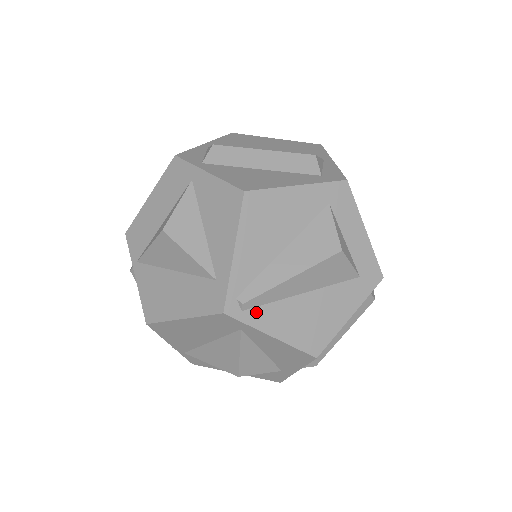
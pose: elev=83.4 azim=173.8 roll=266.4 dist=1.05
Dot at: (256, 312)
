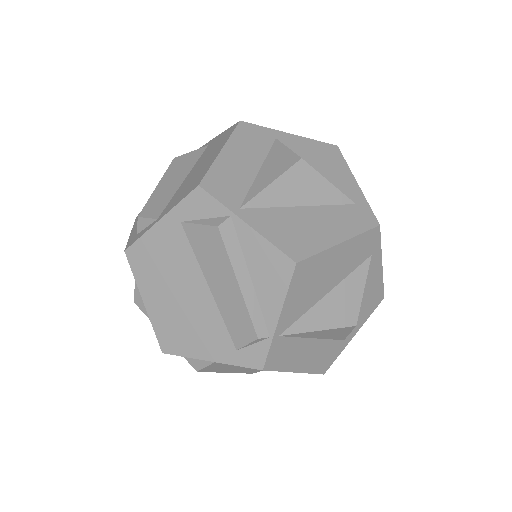
Dot at: occluded
